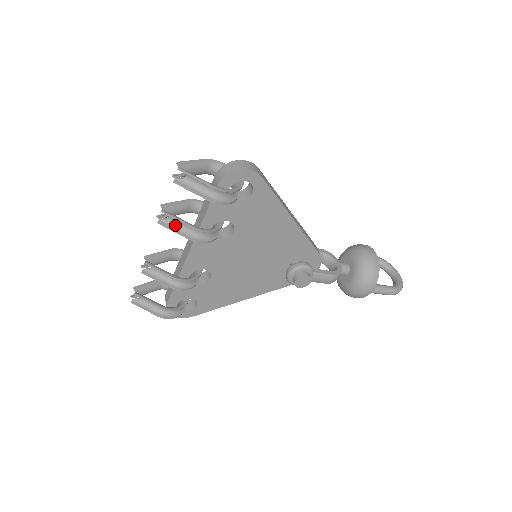
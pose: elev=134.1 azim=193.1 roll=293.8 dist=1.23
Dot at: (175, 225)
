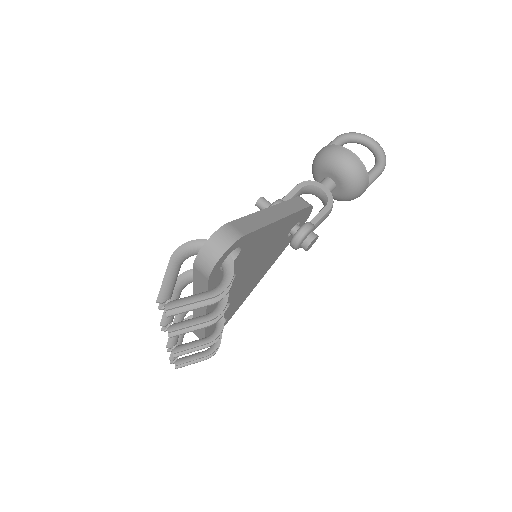
Dot at: occluded
